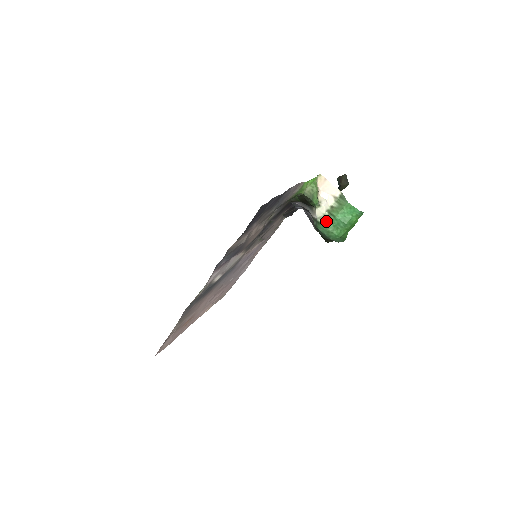
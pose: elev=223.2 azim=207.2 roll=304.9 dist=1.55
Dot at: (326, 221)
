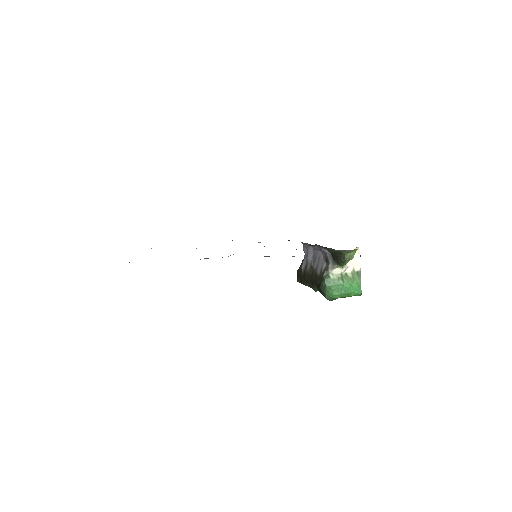
Dot at: (335, 280)
